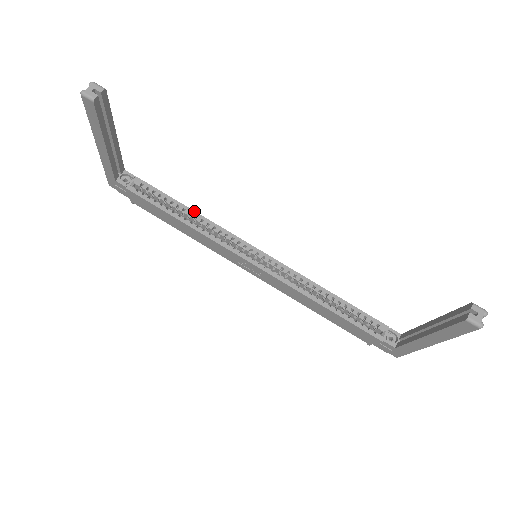
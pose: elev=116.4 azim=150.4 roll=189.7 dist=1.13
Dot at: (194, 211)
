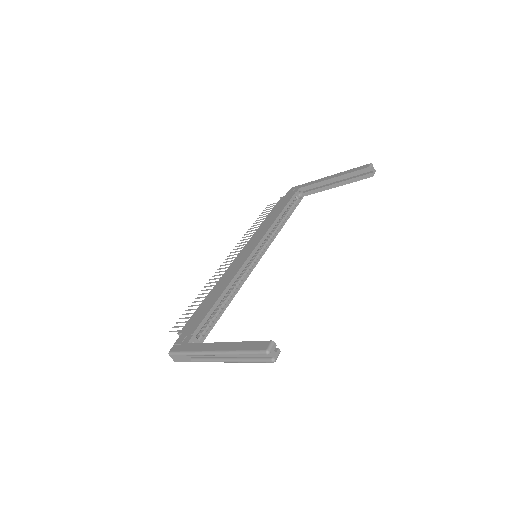
Dot at: (224, 291)
